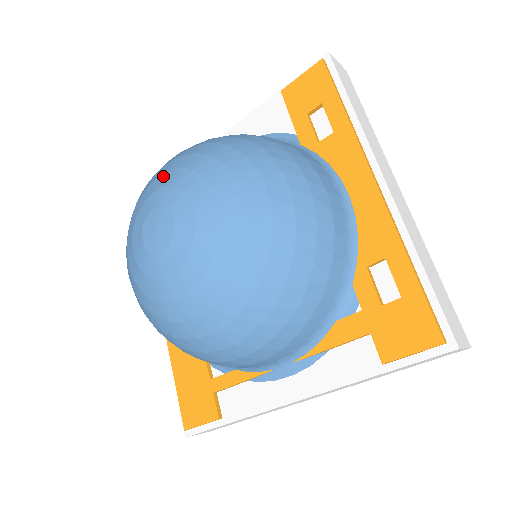
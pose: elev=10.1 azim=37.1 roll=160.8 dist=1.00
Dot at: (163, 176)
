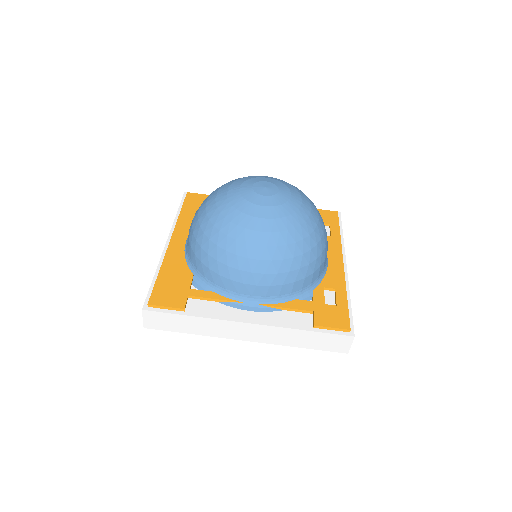
Dot at: (272, 177)
